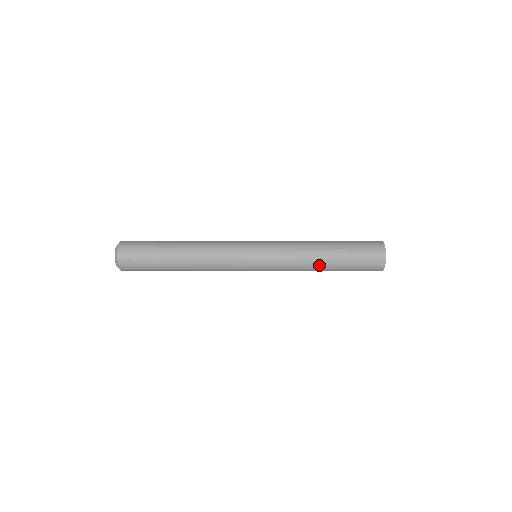
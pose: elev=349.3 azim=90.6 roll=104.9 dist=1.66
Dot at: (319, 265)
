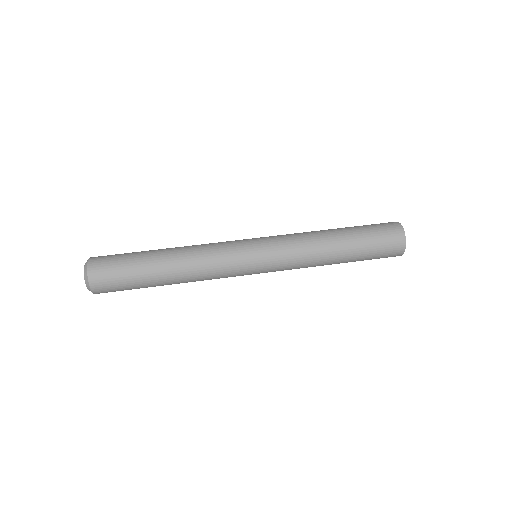
Dot at: (328, 264)
